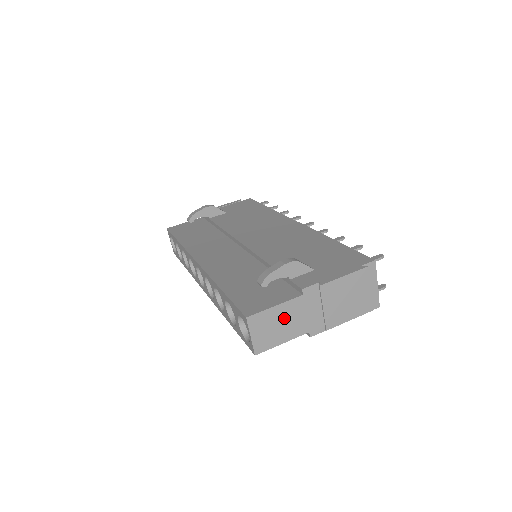
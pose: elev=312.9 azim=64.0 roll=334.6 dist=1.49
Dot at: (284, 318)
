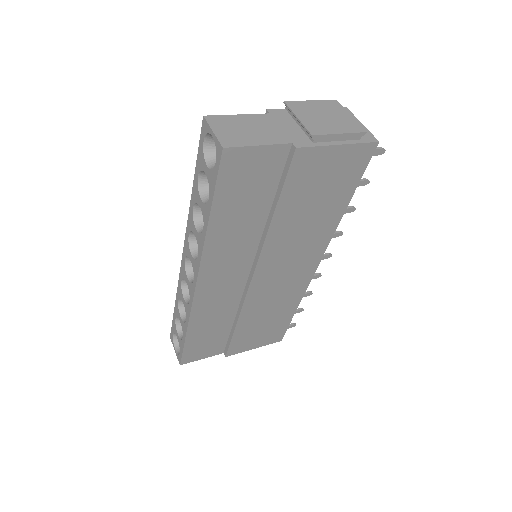
Dot at: (253, 126)
